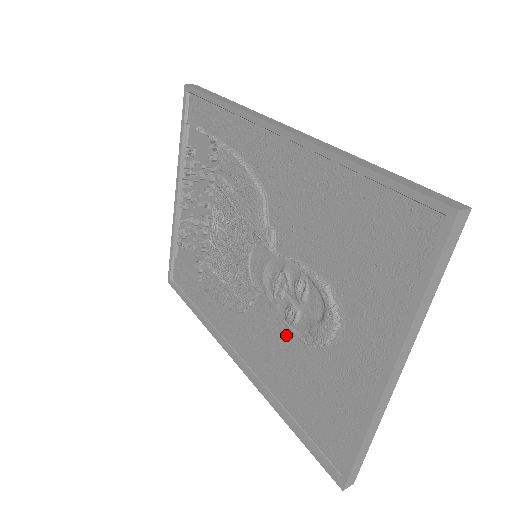
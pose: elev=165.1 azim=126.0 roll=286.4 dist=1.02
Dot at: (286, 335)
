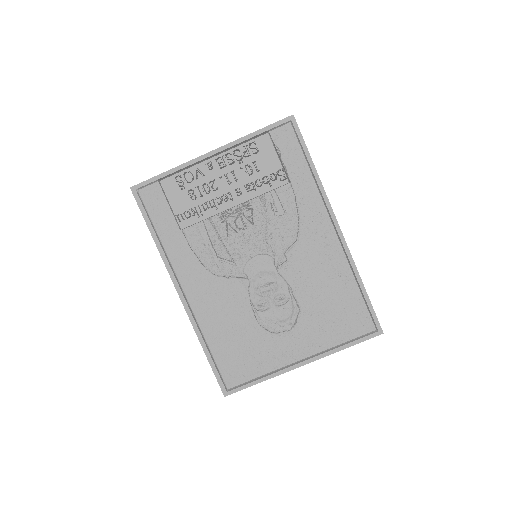
Dot at: (245, 310)
